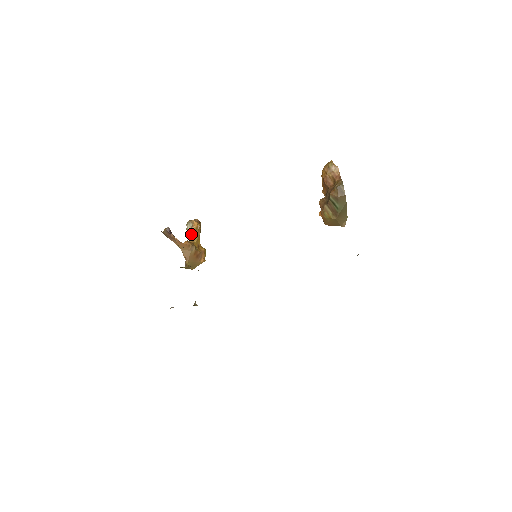
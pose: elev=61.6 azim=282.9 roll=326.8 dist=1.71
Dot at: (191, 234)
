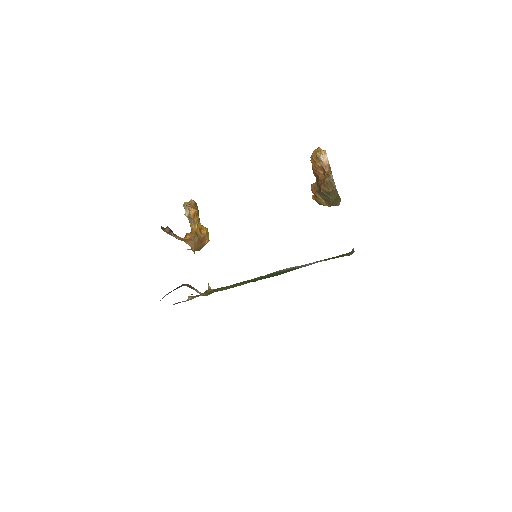
Dot at: (190, 220)
